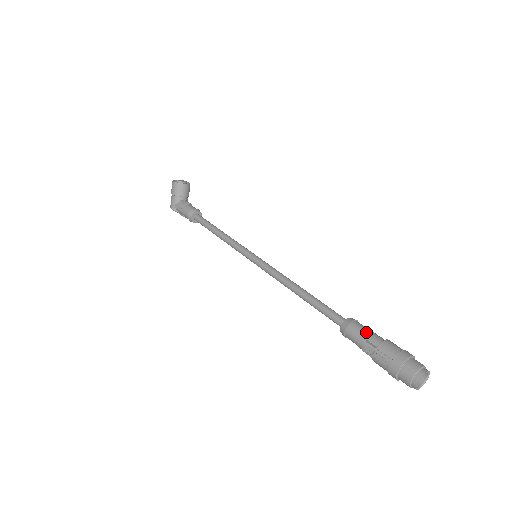
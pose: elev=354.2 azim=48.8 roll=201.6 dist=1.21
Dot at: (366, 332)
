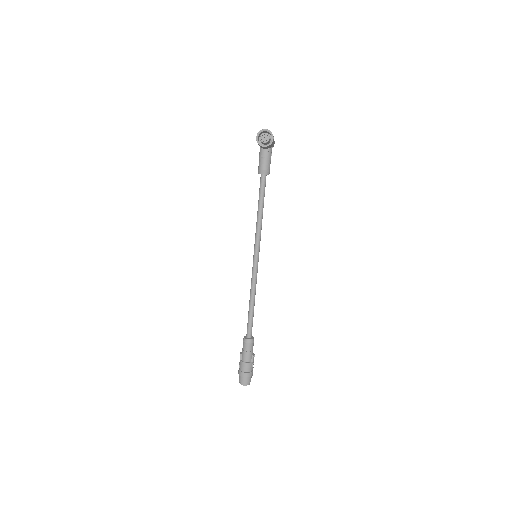
Dot at: (244, 352)
